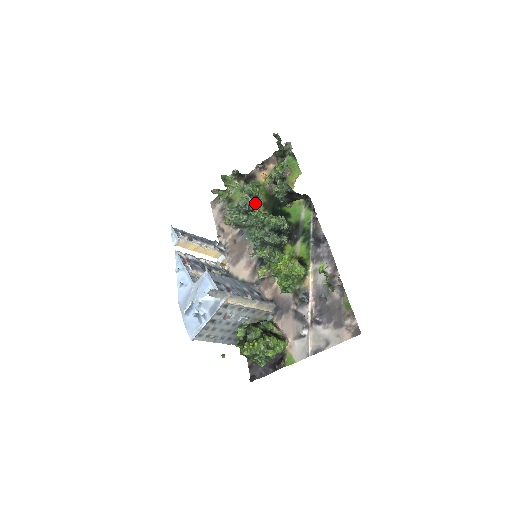
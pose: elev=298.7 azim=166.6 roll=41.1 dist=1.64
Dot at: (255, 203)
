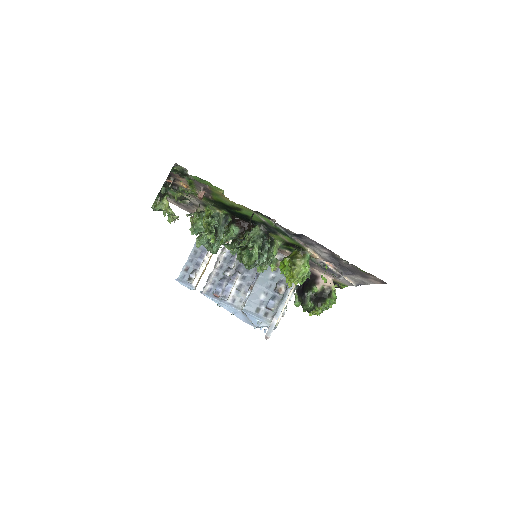
Dot at: occluded
